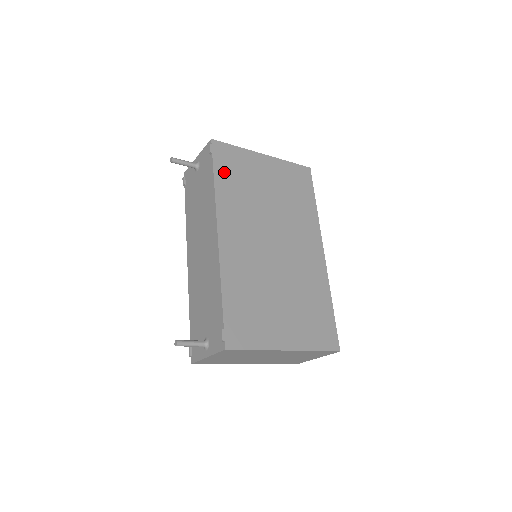
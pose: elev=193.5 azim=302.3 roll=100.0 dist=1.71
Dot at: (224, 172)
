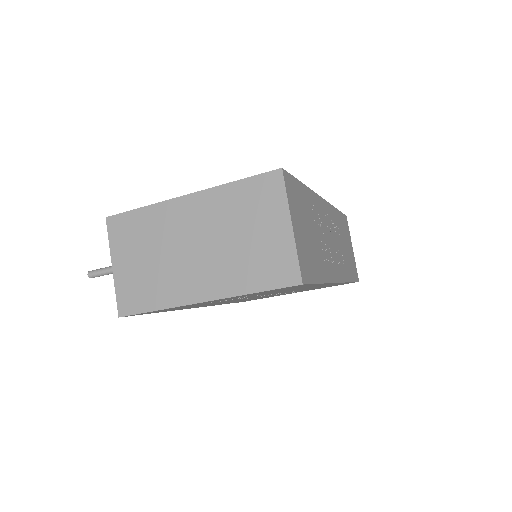
Dot at: occluded
